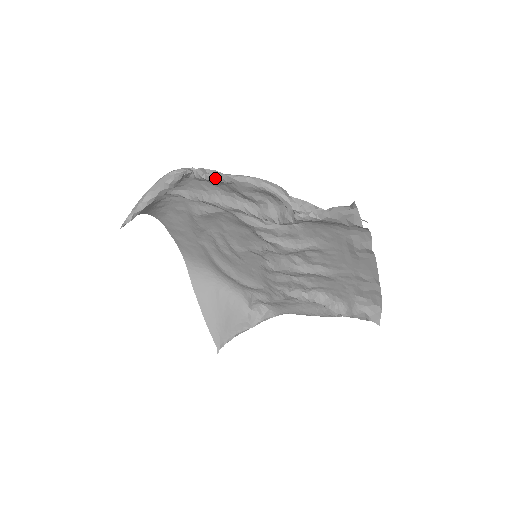
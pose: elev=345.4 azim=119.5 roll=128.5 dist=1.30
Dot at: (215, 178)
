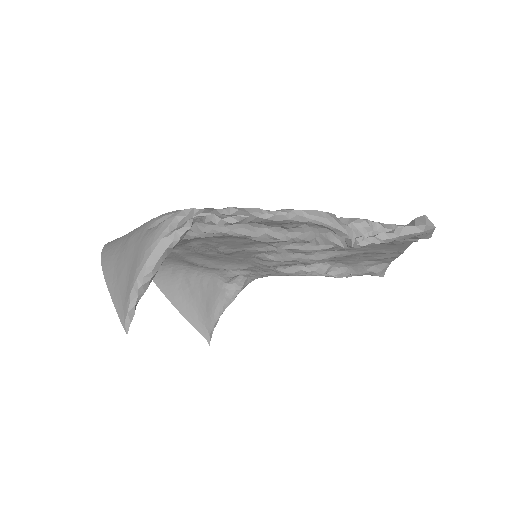
Dot at: (238, 222)
